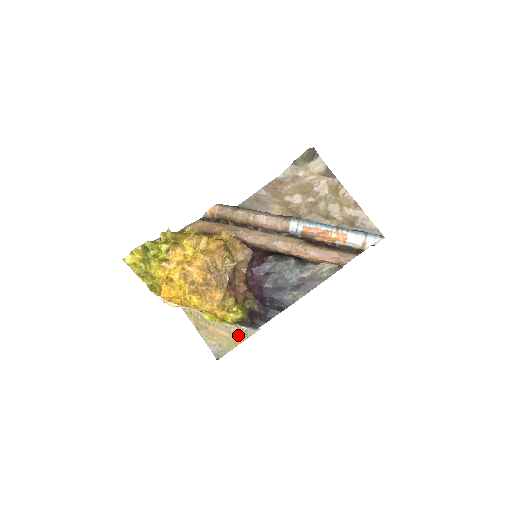
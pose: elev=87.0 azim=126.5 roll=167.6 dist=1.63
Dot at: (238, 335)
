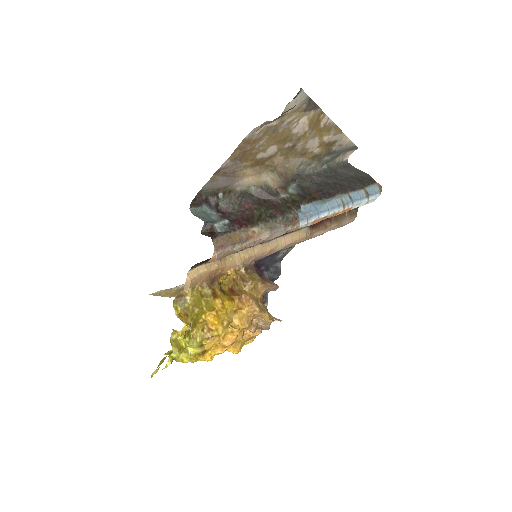
Dot at: occluded
